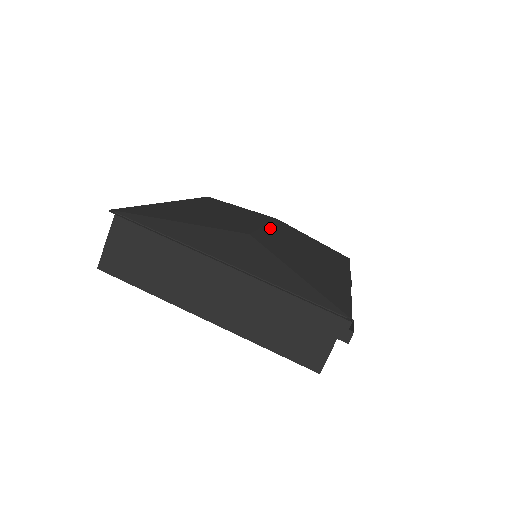
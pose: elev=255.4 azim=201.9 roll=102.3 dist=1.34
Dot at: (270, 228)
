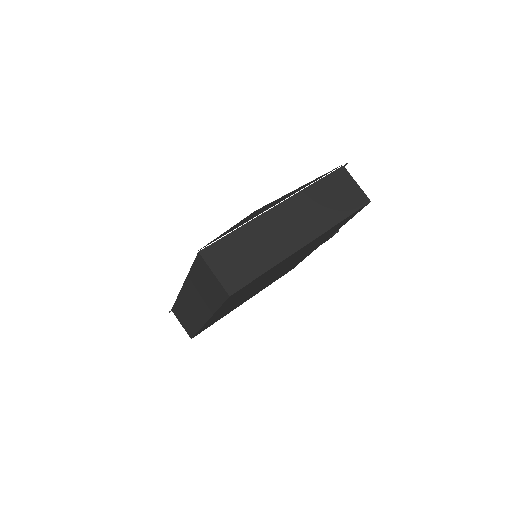
Dot at: occluded
